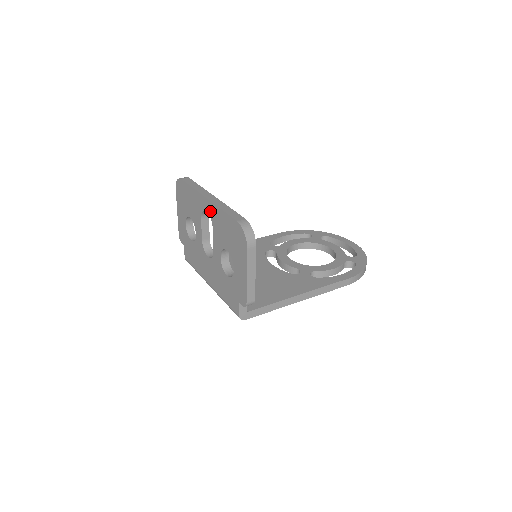
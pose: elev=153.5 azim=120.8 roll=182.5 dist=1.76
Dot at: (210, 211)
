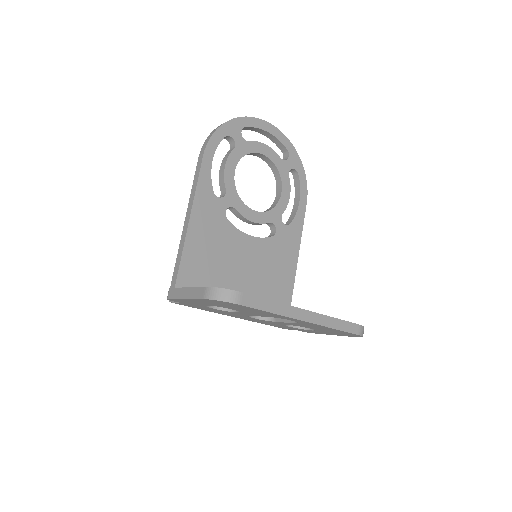
Dot at: (304, 323)
